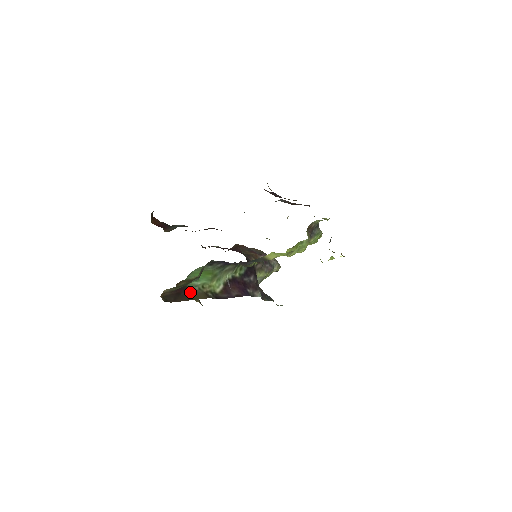
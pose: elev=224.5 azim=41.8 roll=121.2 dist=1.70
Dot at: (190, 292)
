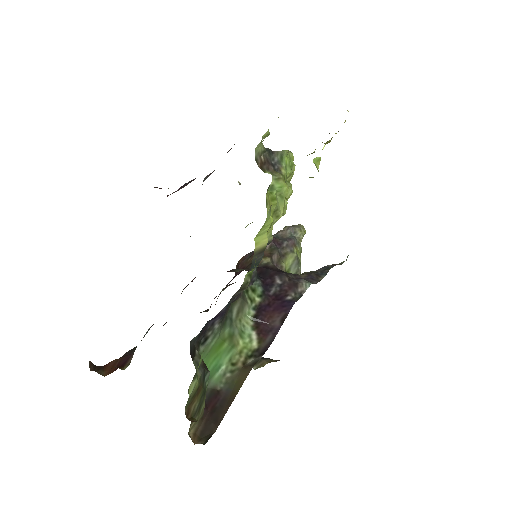
Dot at: (225, 390)
